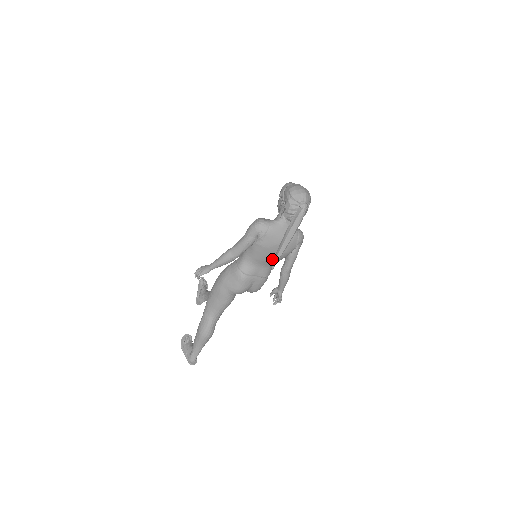
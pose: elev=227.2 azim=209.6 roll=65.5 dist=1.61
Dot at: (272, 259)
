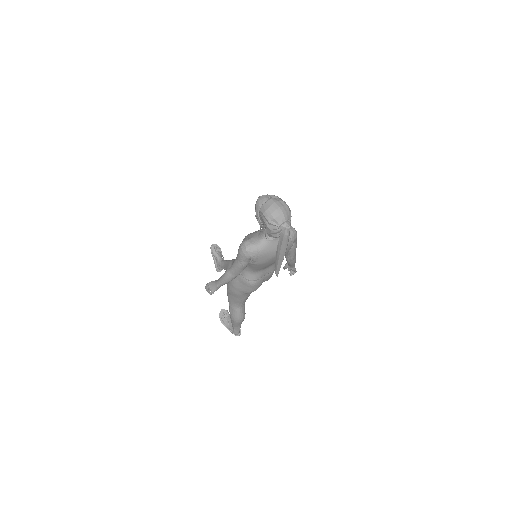
Dot at: occluded
